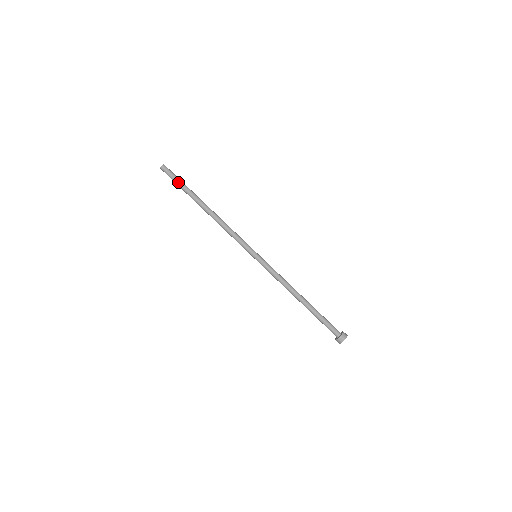
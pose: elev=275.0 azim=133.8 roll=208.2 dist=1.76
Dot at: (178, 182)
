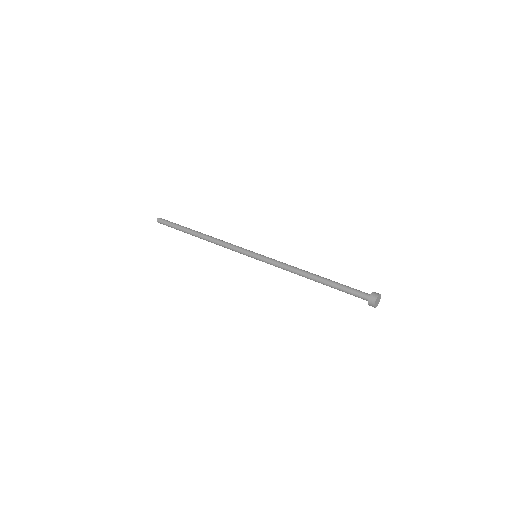
Dot at: (175, 223)
